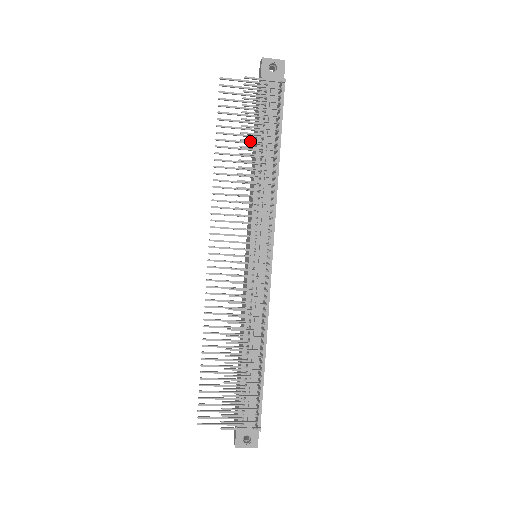
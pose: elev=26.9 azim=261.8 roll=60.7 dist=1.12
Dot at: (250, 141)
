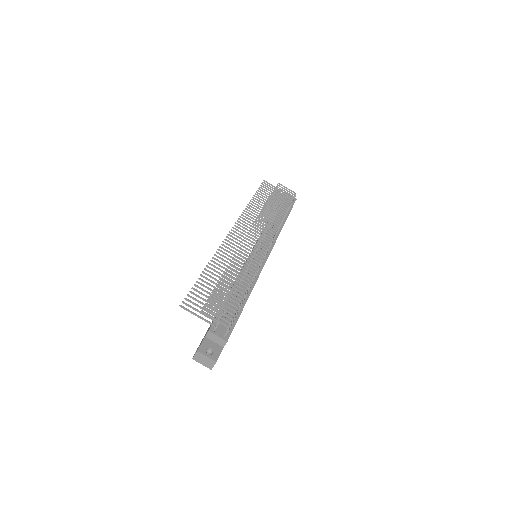
Dot at: (274, 201)
